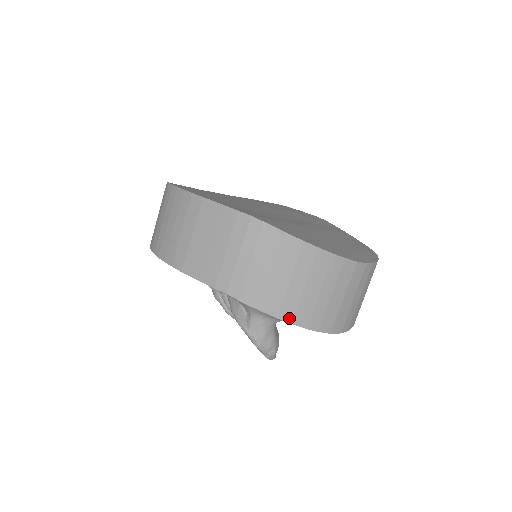
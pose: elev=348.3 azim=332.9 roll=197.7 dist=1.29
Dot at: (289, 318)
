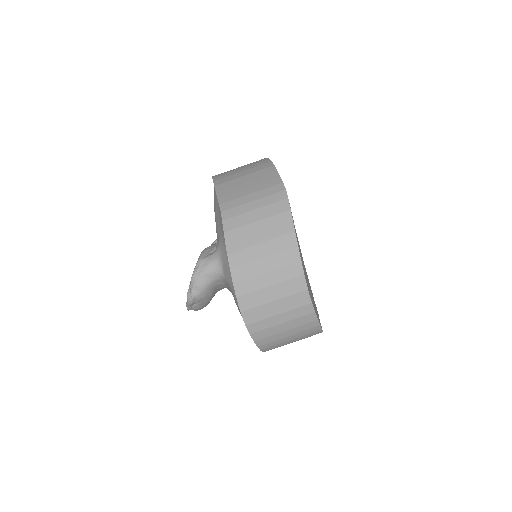
Dot at: (233, 263)
